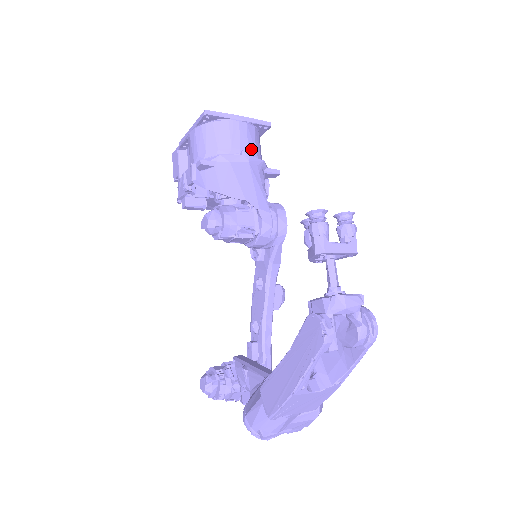
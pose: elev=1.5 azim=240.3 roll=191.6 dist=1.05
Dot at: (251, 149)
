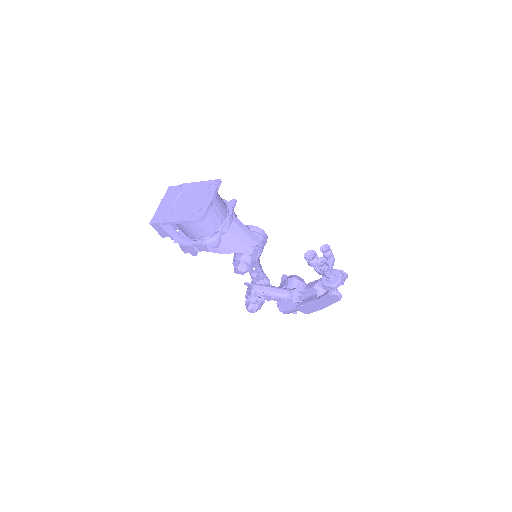
Dot at: (225, 208)
